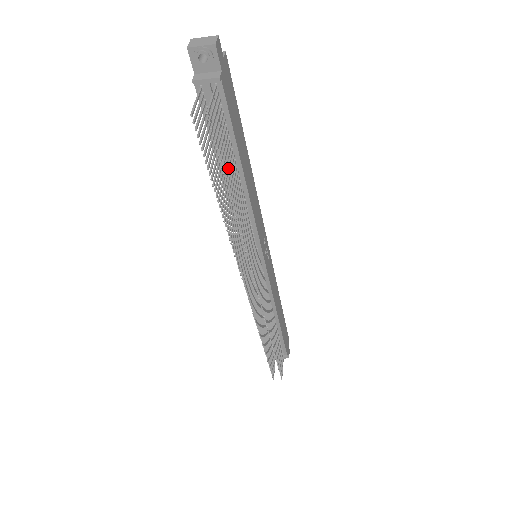
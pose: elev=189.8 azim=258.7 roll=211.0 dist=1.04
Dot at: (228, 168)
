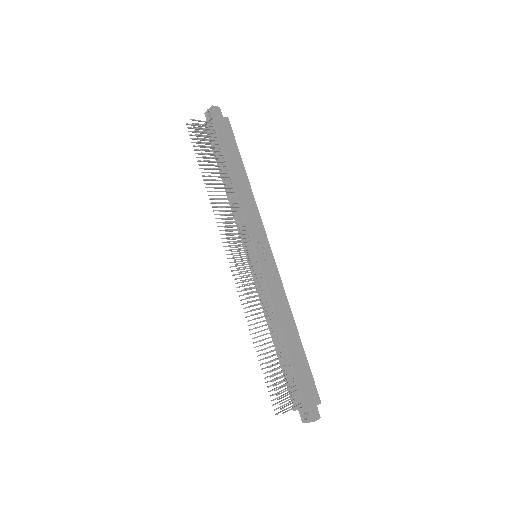
Dot at: (210, 157)
